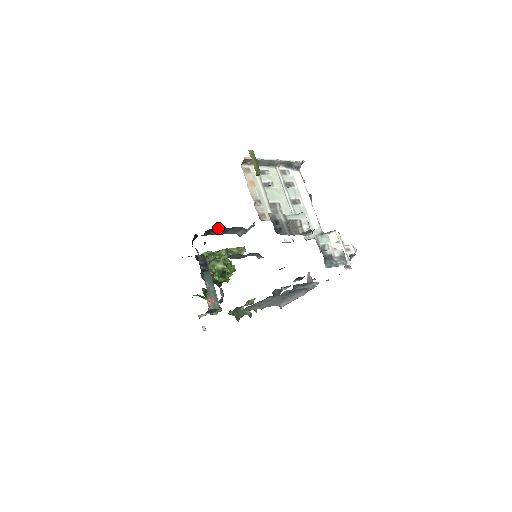
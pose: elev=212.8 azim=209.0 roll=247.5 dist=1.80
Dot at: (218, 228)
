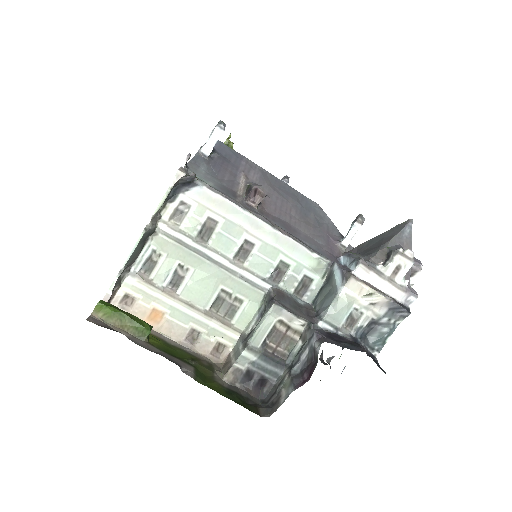
Dot at: occluded
